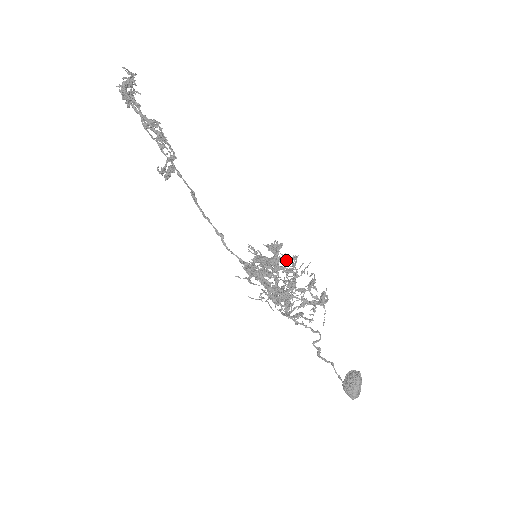
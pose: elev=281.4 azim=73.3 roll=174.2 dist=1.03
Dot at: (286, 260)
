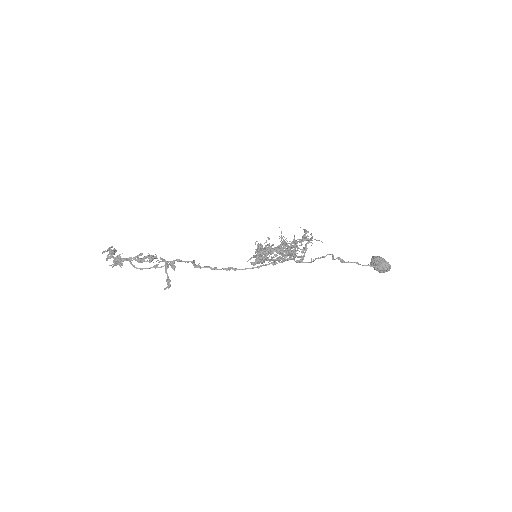
Dot at: (269, 239)
